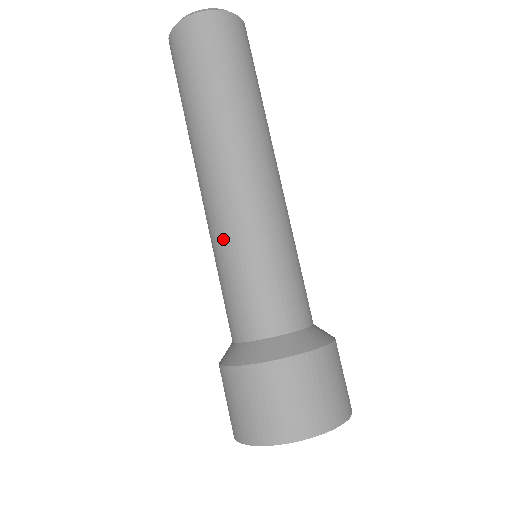
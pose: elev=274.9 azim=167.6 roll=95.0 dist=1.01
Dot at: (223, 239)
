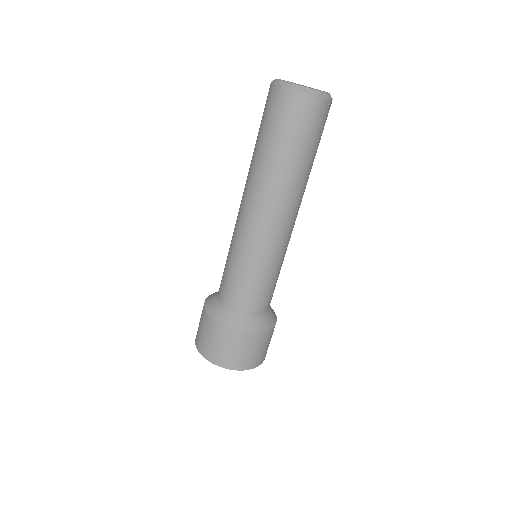
Dot at: (232, 237)
